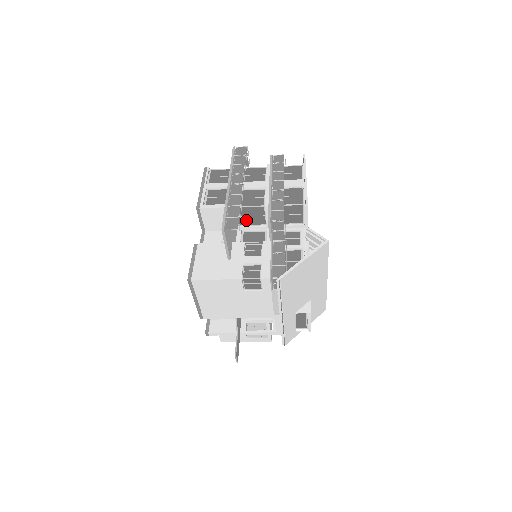
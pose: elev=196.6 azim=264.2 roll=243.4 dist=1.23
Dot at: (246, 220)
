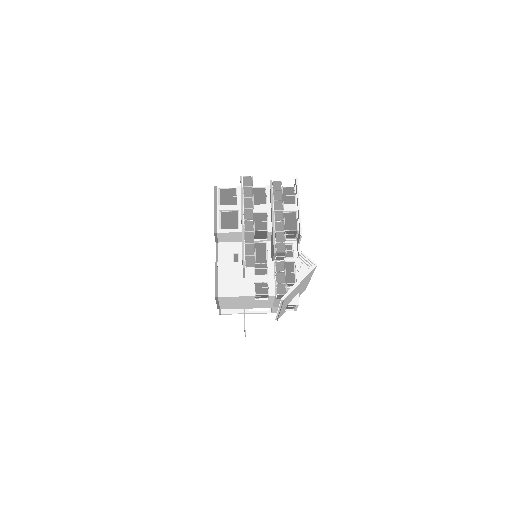
Dot at: occluded
